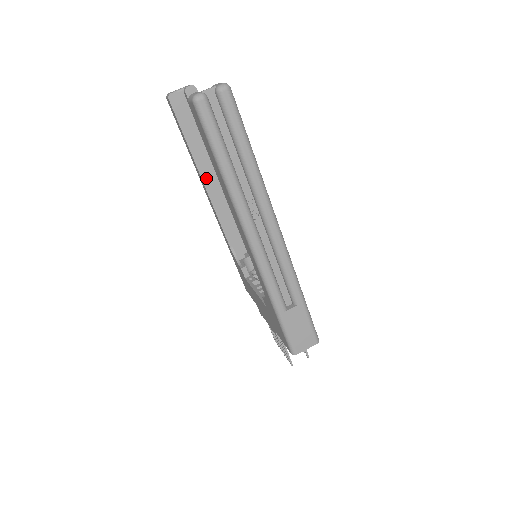
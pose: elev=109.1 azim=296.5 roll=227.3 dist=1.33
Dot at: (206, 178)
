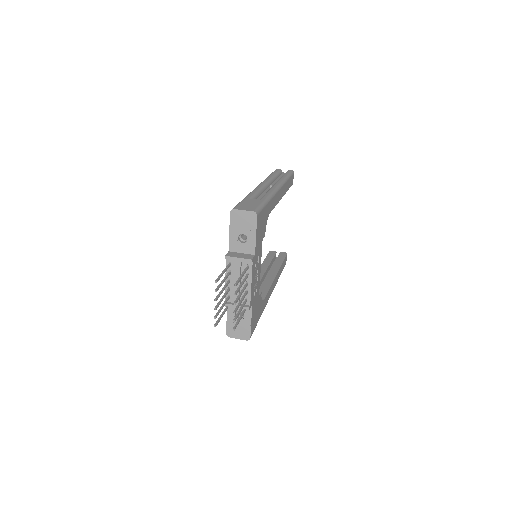
Dot at: occluded
